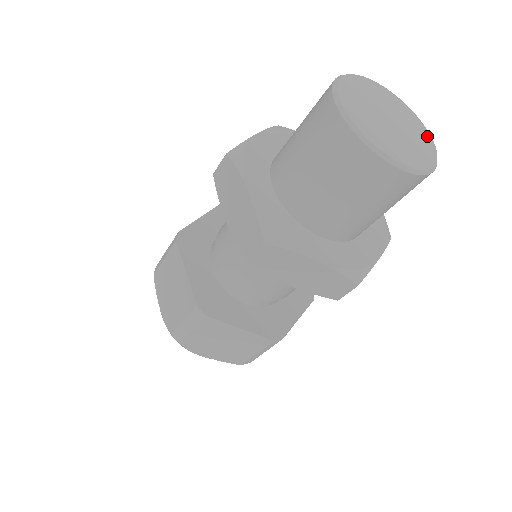
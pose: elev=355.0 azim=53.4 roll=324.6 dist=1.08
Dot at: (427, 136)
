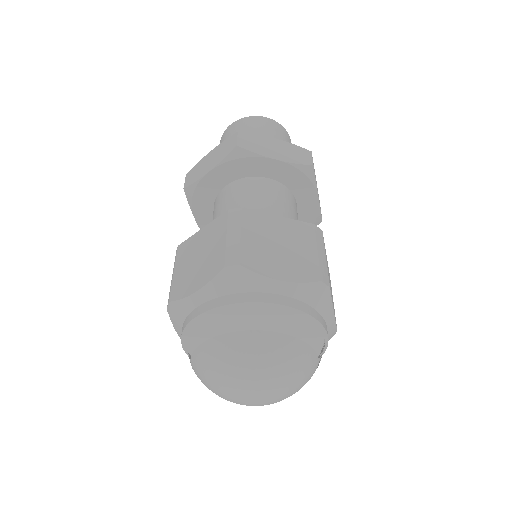
Dot at: occluded
